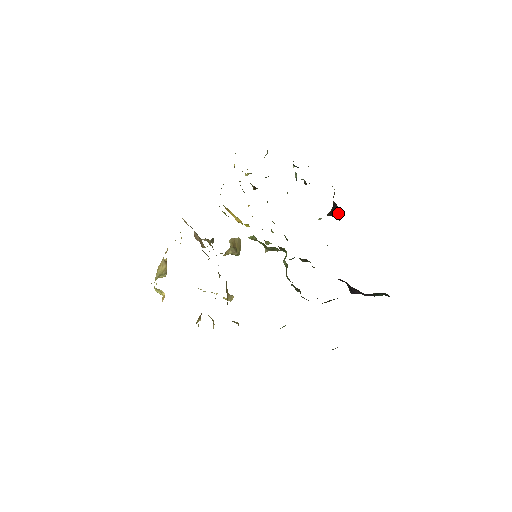
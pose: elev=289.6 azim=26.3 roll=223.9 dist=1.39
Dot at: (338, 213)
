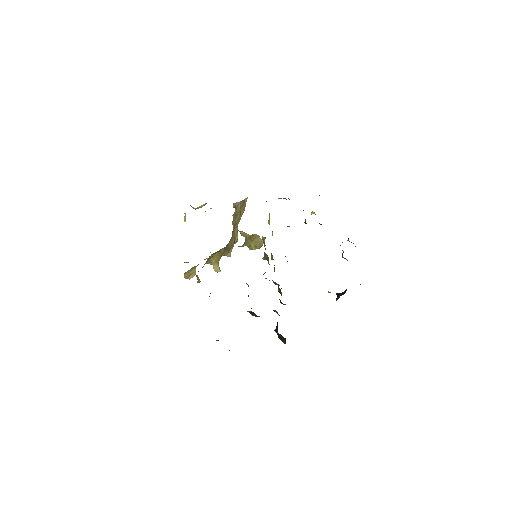
Dot at: (341, 295)
